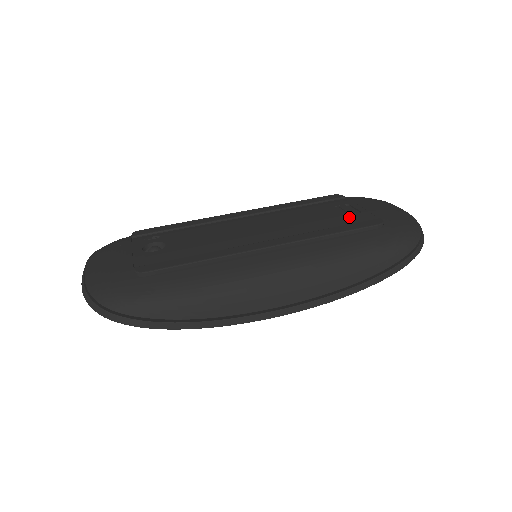
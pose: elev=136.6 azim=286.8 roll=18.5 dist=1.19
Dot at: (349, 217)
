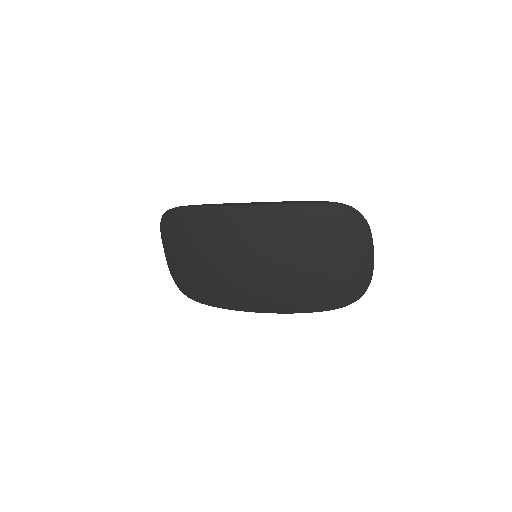
Dot at: occluded
